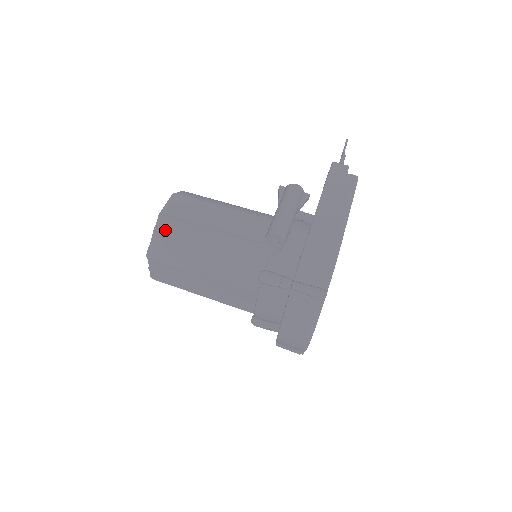
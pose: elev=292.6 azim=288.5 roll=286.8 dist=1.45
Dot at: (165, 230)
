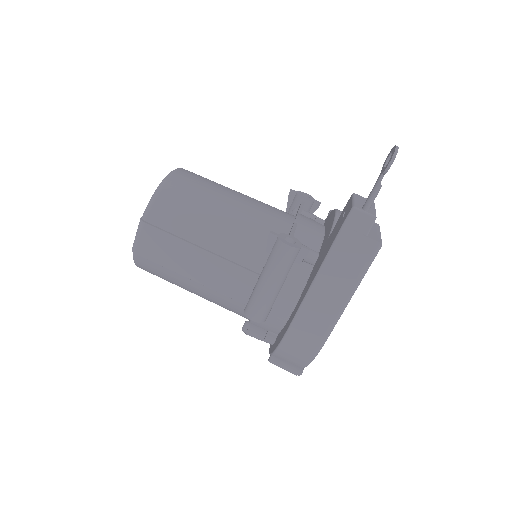
Dot at: (143, 265)
